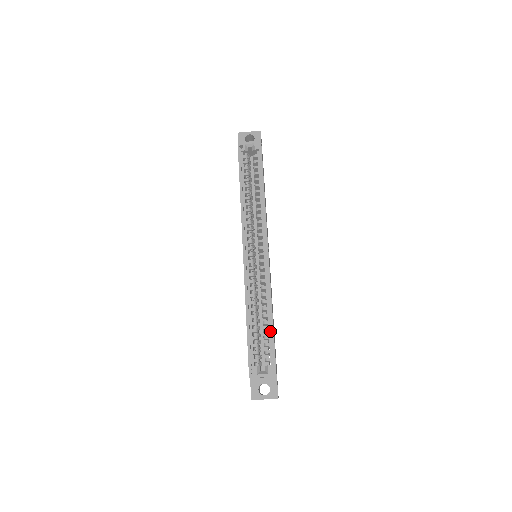
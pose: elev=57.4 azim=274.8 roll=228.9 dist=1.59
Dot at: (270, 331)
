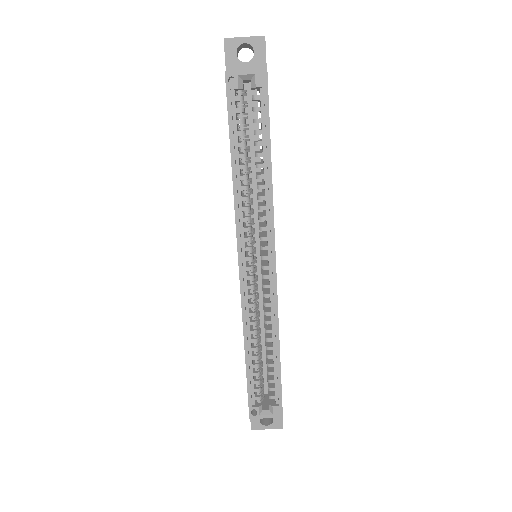
Dot at: (276, 367)
